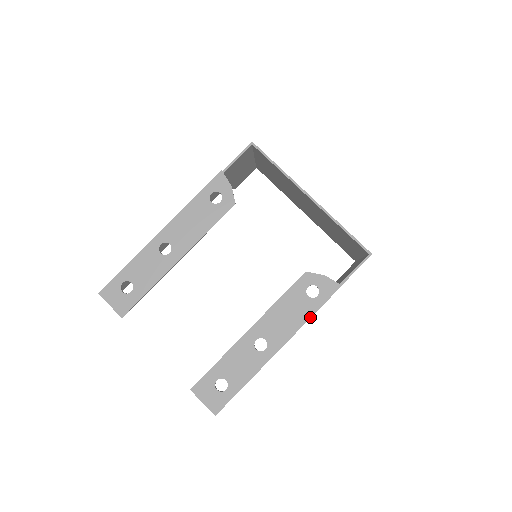
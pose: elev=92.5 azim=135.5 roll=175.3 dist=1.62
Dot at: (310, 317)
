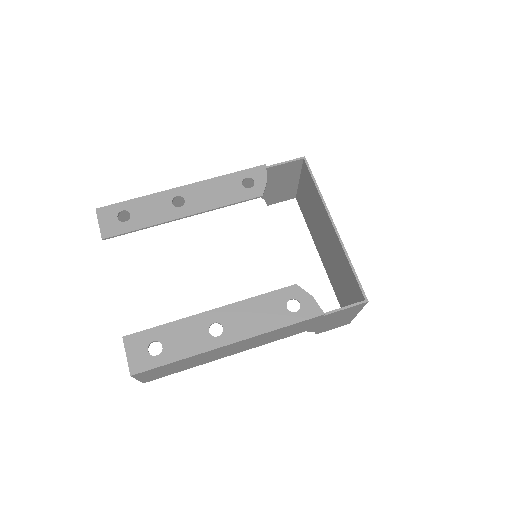
Dot at: (278, 328)
